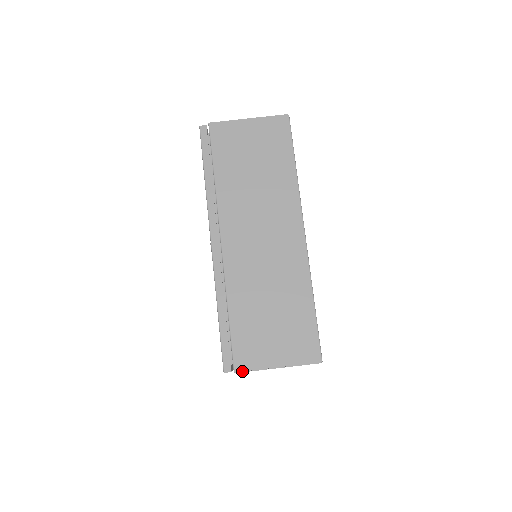
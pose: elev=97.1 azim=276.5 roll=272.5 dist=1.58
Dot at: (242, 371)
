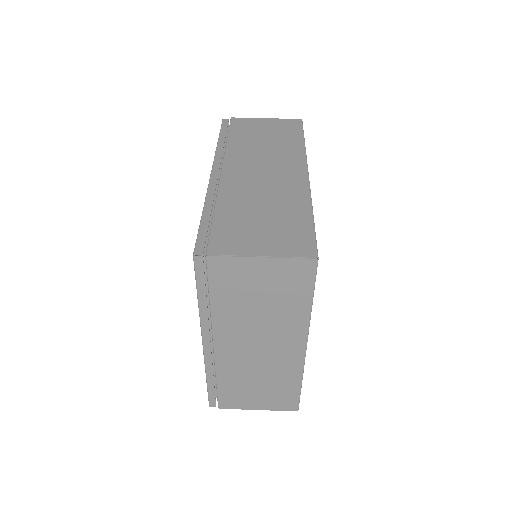
Dot at: (216, 254)
